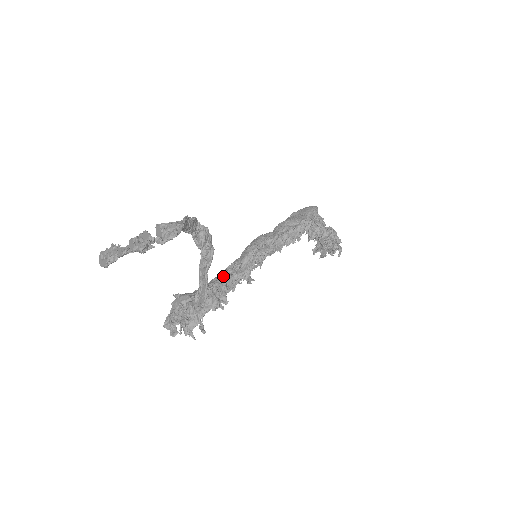
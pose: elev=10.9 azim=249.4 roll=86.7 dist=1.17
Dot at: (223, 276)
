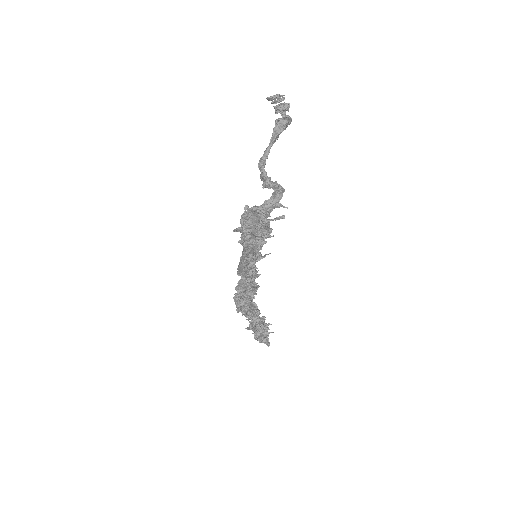
Dot at: occluded
